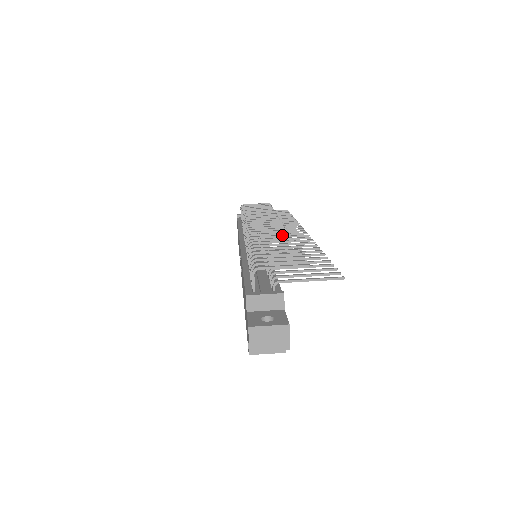
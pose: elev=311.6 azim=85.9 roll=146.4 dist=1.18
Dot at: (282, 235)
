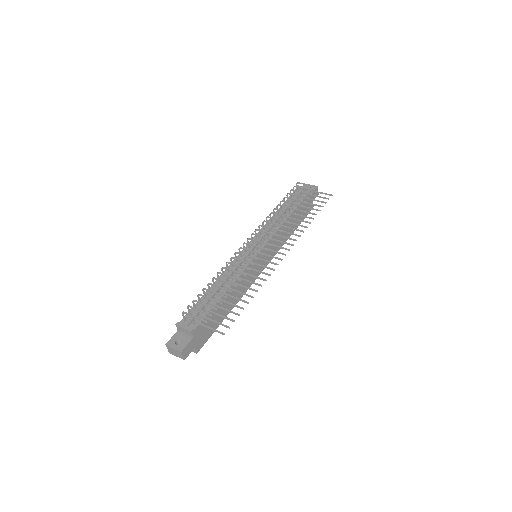
Dot at: (244, 268)
